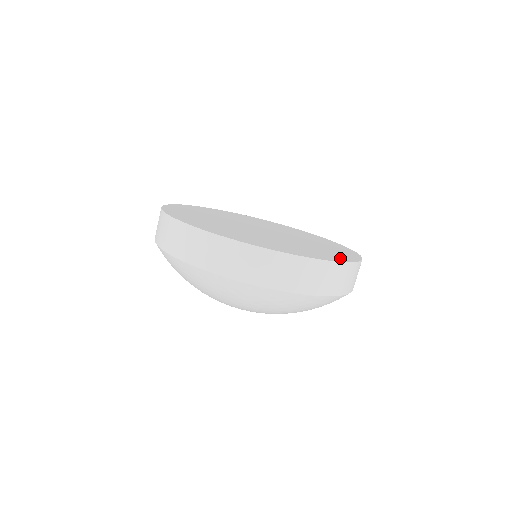
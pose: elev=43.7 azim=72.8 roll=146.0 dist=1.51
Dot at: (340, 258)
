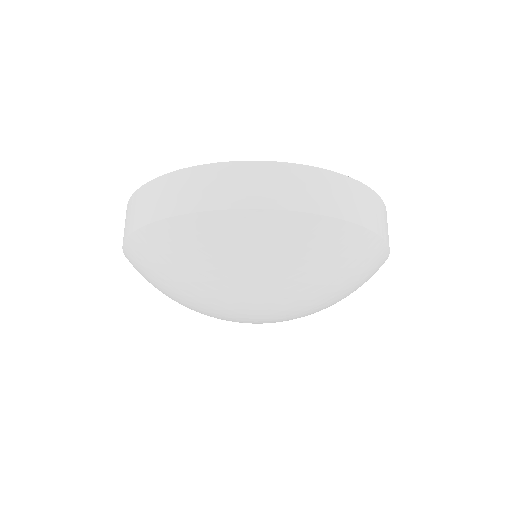
Dot at: occluded
